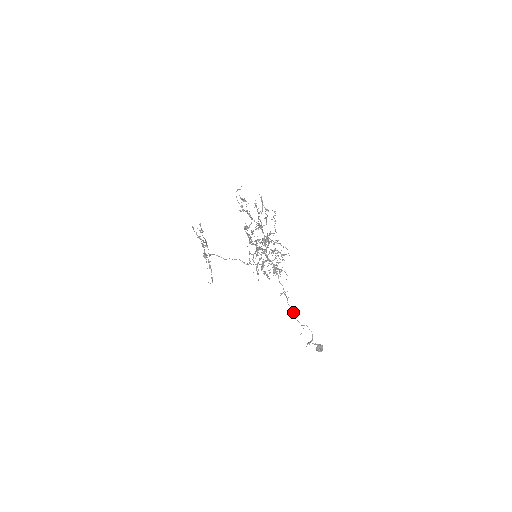
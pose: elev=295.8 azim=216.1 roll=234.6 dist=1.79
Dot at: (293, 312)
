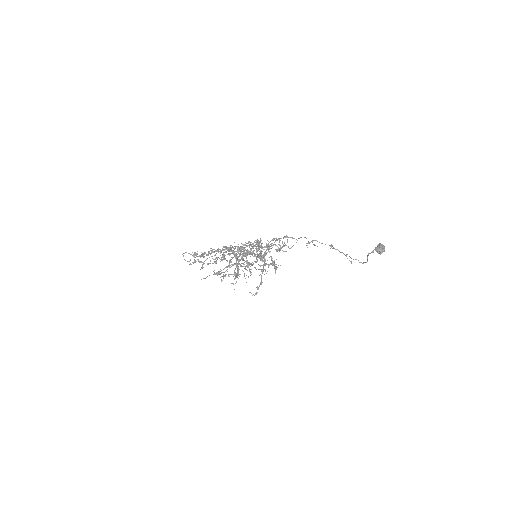
Dot at: (331, 246)
